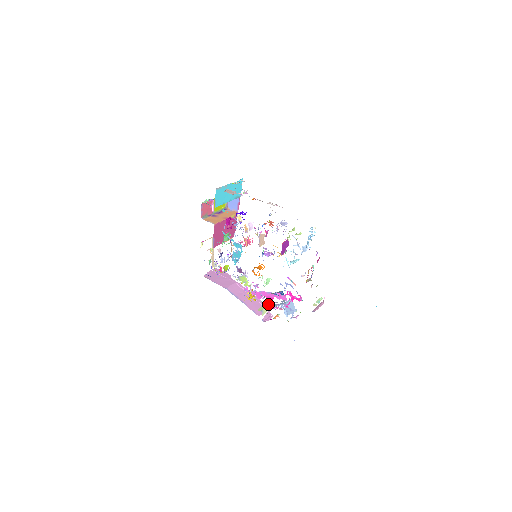
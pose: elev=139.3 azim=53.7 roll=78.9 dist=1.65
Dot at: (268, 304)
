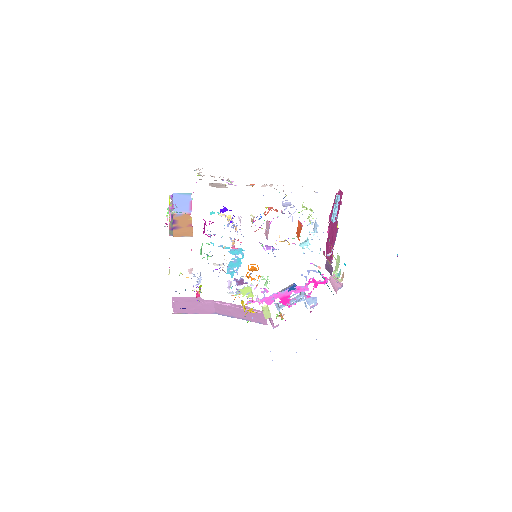
Dot at: (266, 307)
